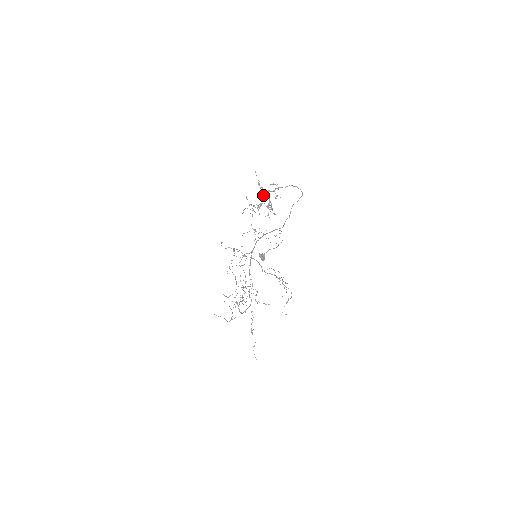
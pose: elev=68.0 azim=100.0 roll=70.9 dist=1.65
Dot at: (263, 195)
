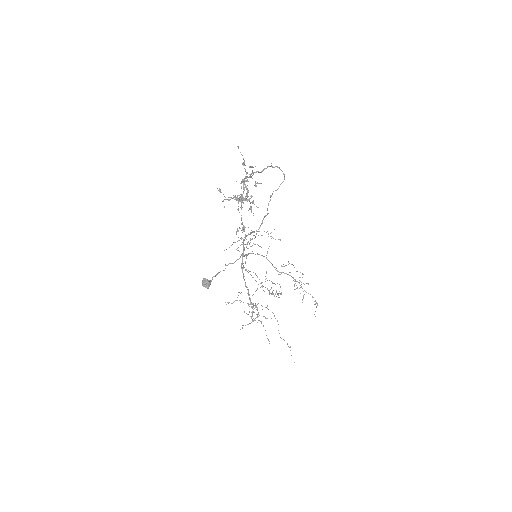
Dot at: (240, 183)
